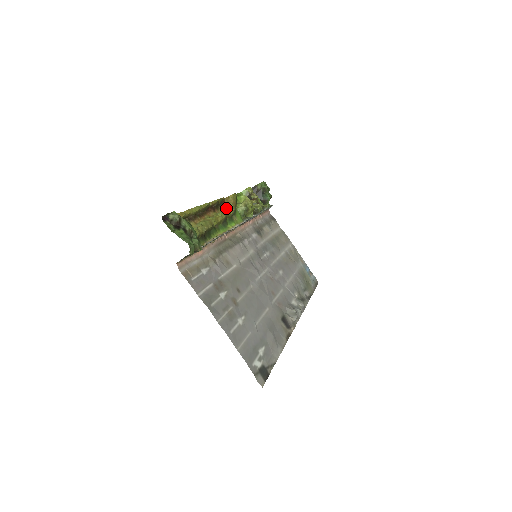
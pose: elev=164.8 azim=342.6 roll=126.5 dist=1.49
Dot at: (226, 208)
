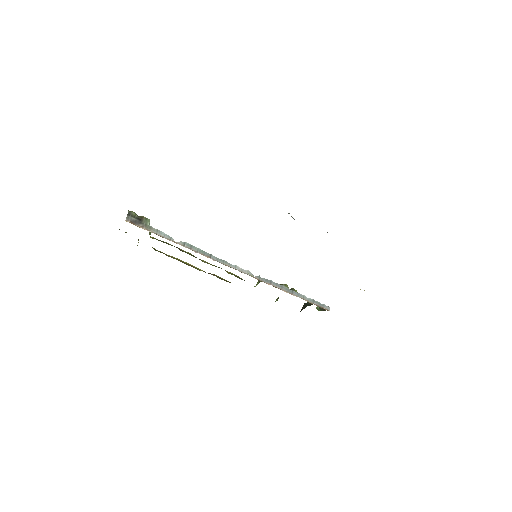
Dot at: occluded
